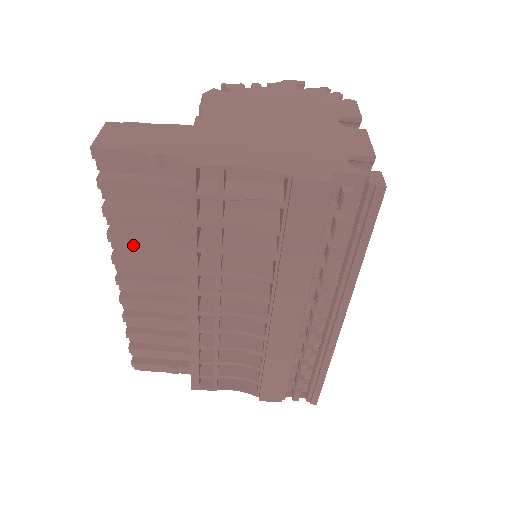
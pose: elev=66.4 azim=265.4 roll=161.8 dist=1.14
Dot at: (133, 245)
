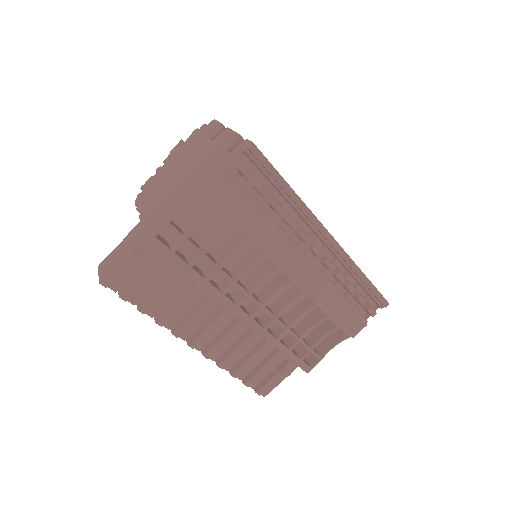
Dot at: (176, 316)
